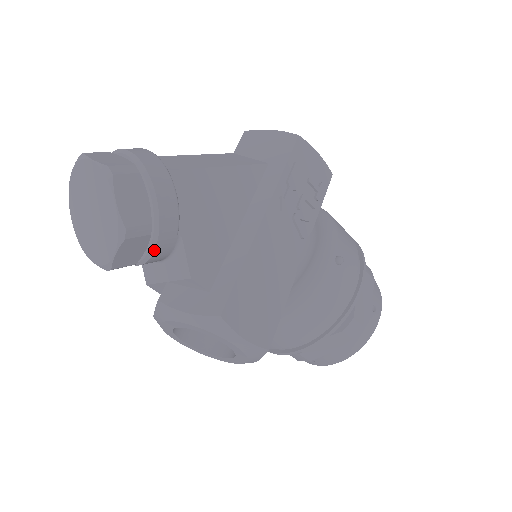
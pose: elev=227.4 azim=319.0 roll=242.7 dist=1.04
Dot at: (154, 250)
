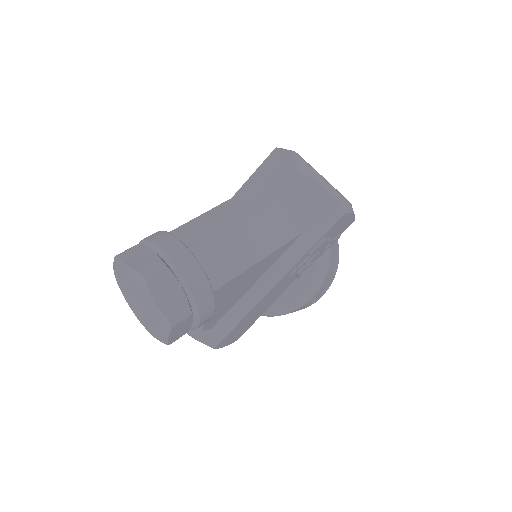
Dot at: occluded
